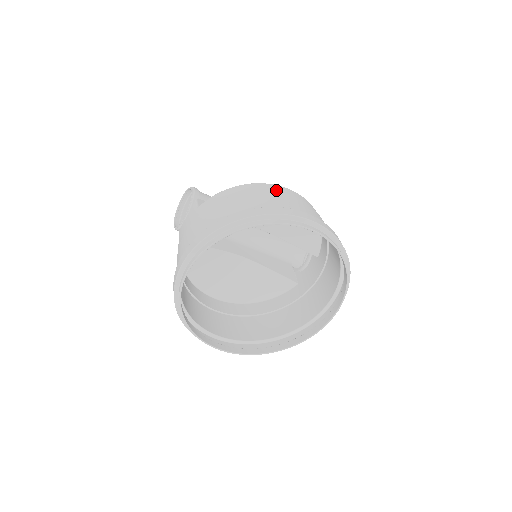
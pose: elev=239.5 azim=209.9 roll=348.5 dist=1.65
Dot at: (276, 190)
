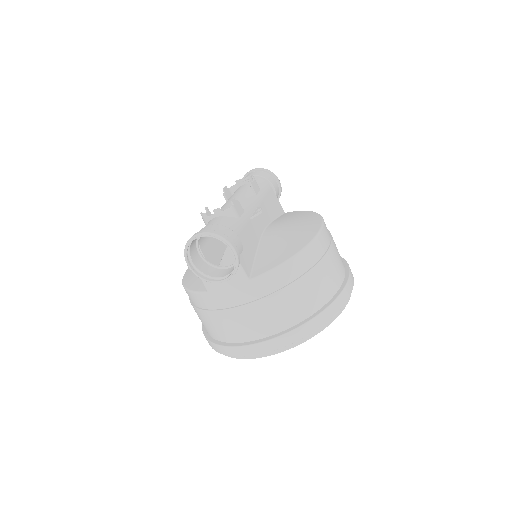
Dot at: (323, 248)
